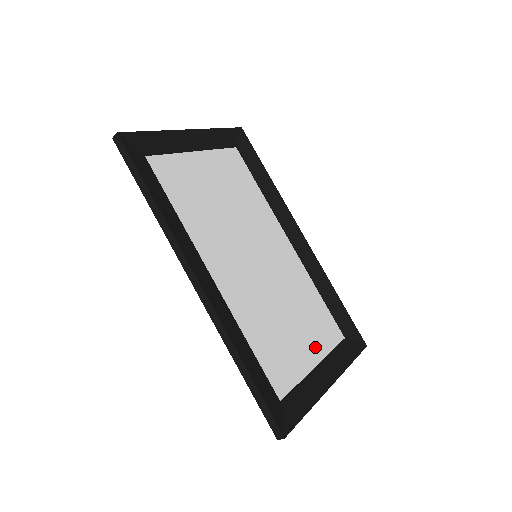
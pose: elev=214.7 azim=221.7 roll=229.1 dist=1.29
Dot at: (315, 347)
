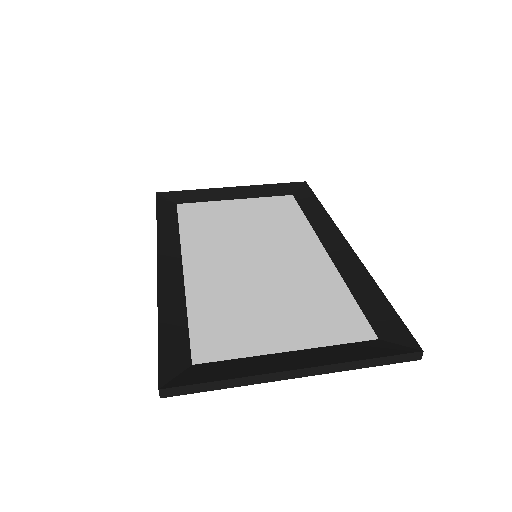
Dot at: (301, 335)
